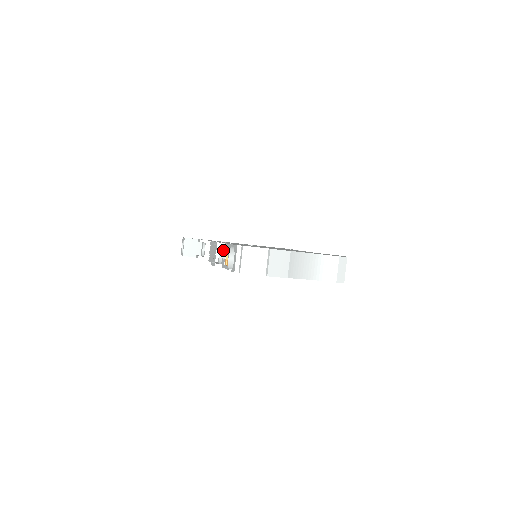
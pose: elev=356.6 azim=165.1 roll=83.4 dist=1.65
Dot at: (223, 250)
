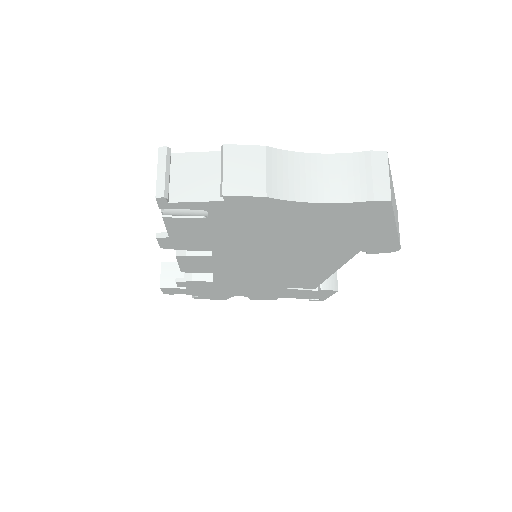
Dot at: occluded
